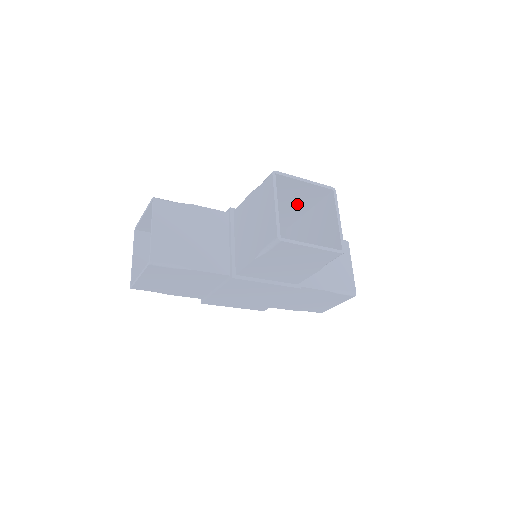
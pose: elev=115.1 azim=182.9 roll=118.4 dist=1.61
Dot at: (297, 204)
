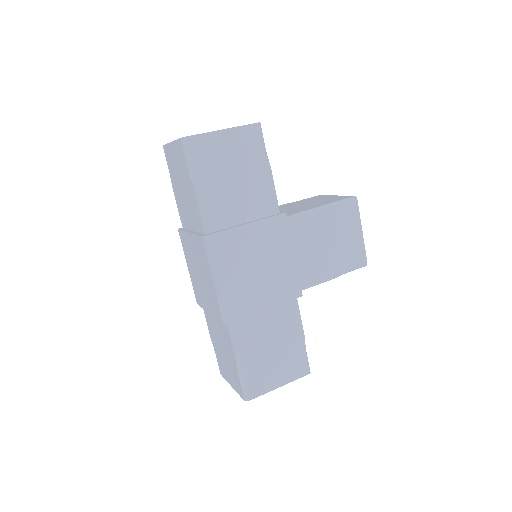
Dot at: occluded
